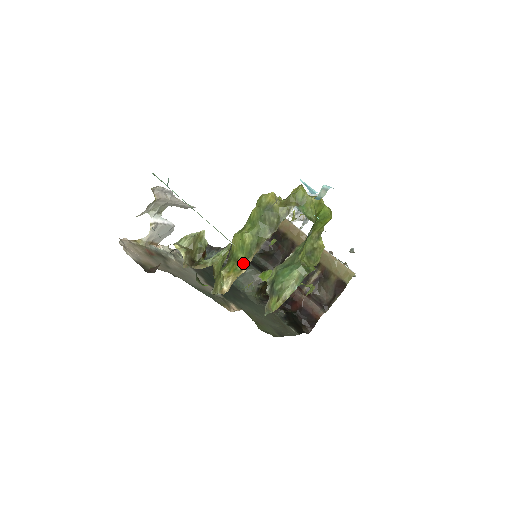
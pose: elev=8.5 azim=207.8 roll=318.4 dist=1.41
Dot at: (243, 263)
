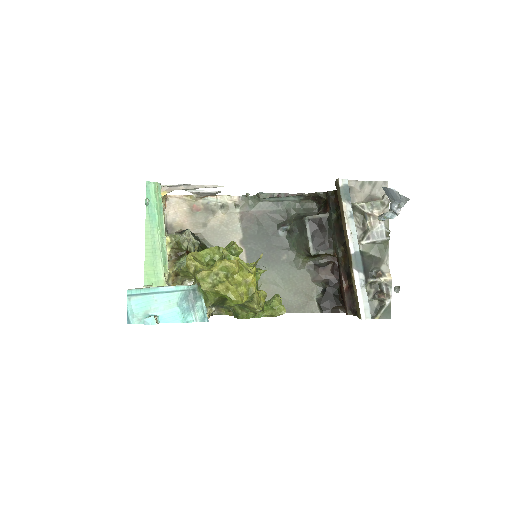
Dot at: occluded
